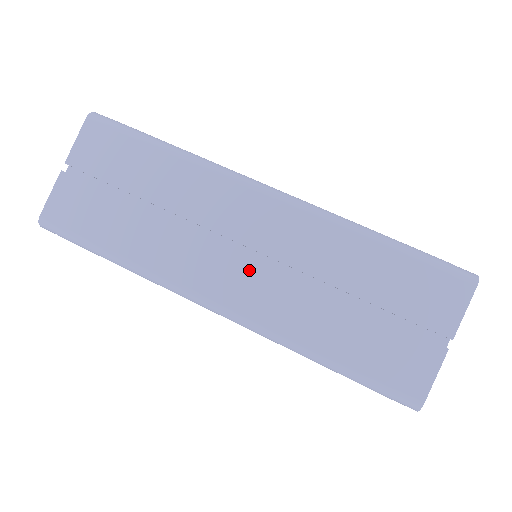
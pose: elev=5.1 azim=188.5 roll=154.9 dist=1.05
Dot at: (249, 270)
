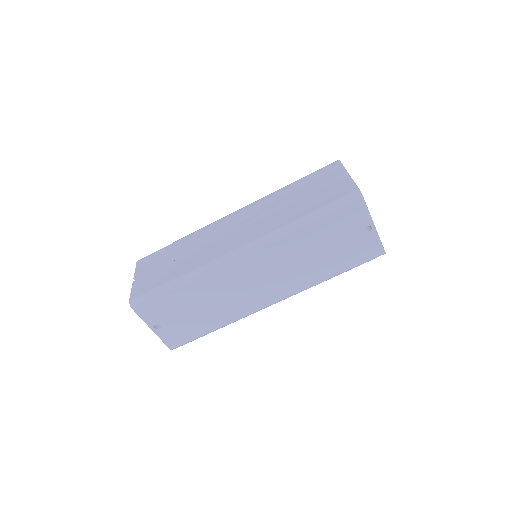
Dot at: (245, 230)
